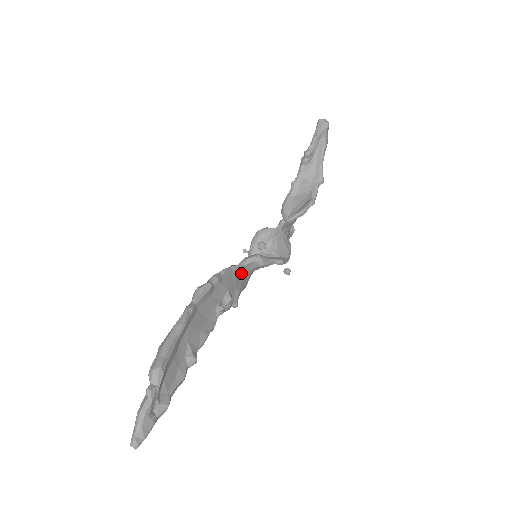
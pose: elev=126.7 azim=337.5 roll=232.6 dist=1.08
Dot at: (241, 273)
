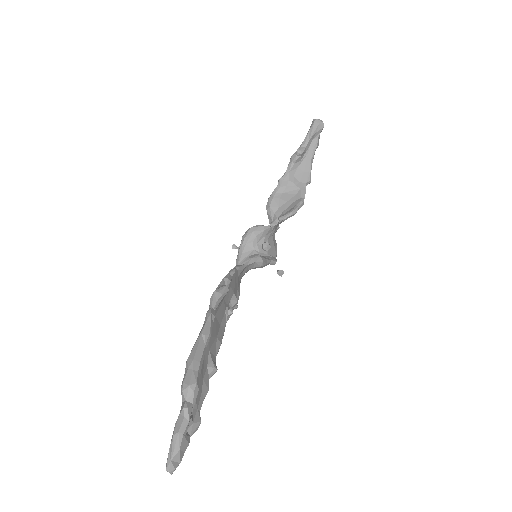
Dot at: (242, 273)
